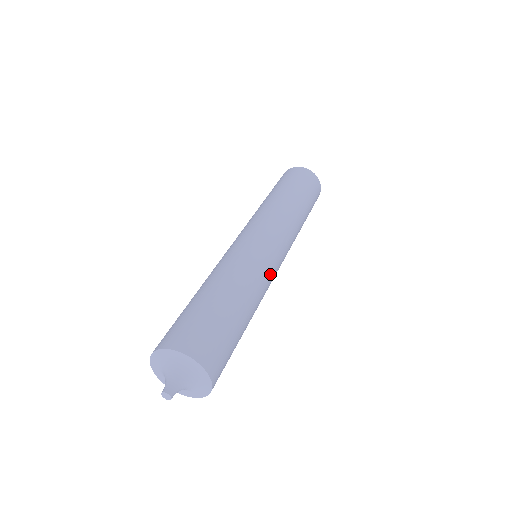
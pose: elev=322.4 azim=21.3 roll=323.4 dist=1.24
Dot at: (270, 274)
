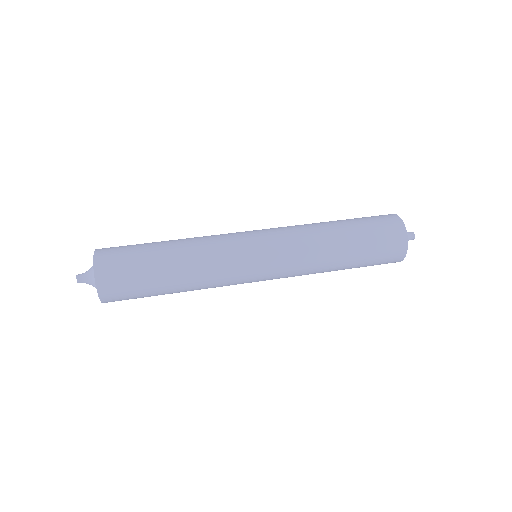
Dot at: (233, 278)
